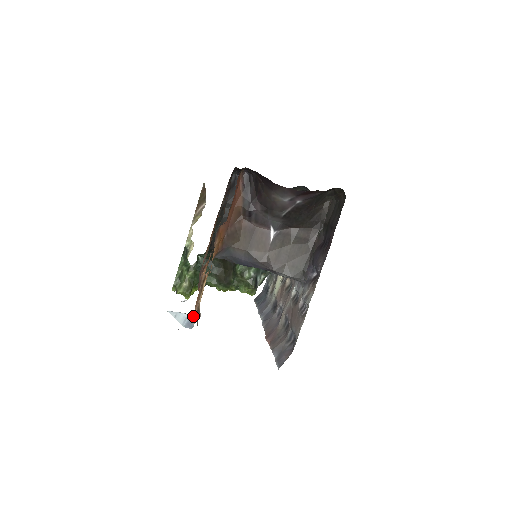
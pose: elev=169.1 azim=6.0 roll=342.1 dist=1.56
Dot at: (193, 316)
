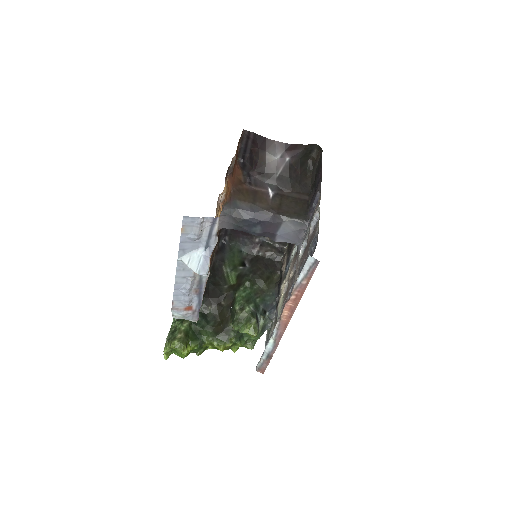
Dot at: (209, 251)
